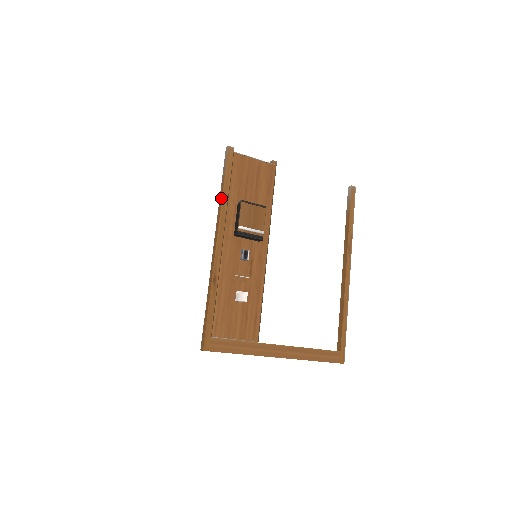
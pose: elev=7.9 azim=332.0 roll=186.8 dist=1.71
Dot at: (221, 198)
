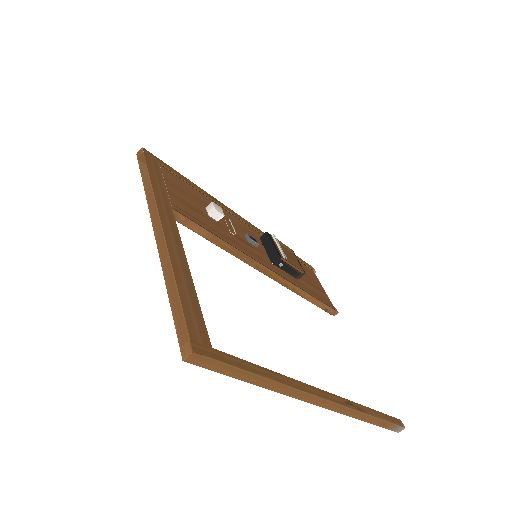
Dot at: occluded
